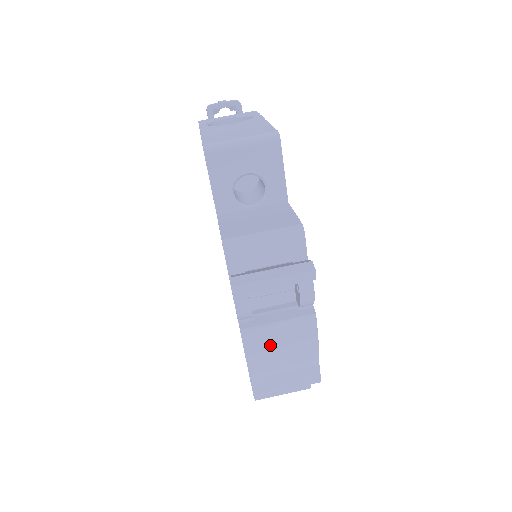
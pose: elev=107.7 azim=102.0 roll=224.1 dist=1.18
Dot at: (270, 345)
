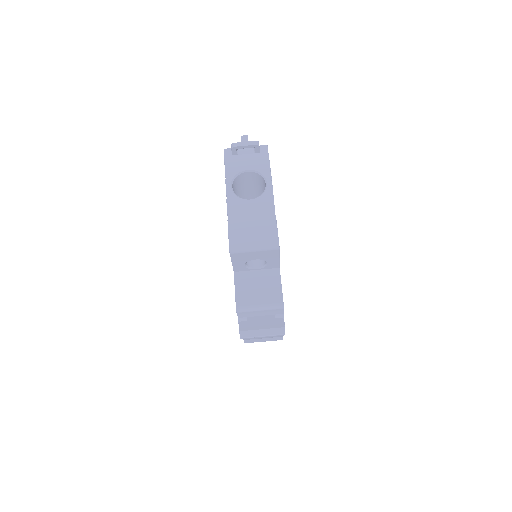
Dot at: occluded
